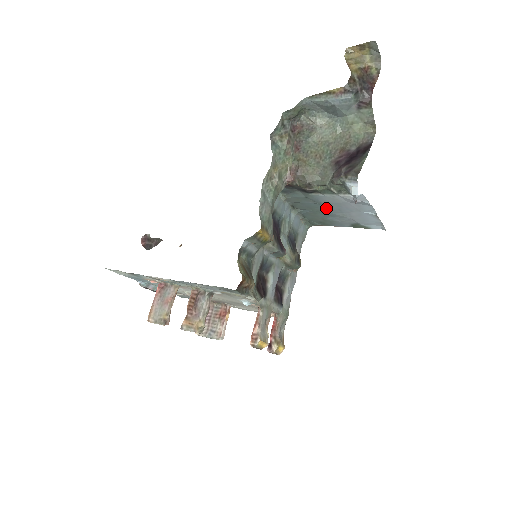
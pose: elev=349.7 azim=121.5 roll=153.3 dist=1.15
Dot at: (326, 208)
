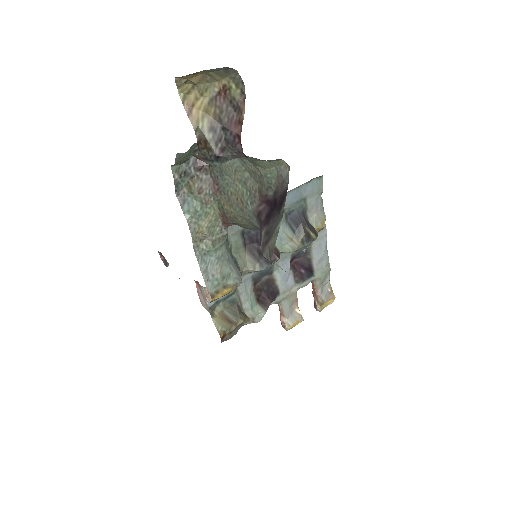
Dot at: occluded
